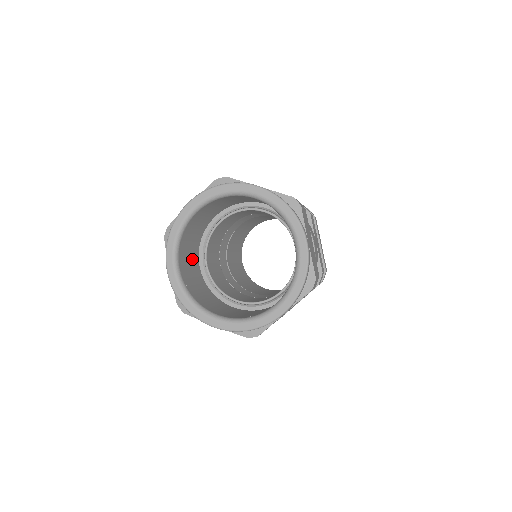
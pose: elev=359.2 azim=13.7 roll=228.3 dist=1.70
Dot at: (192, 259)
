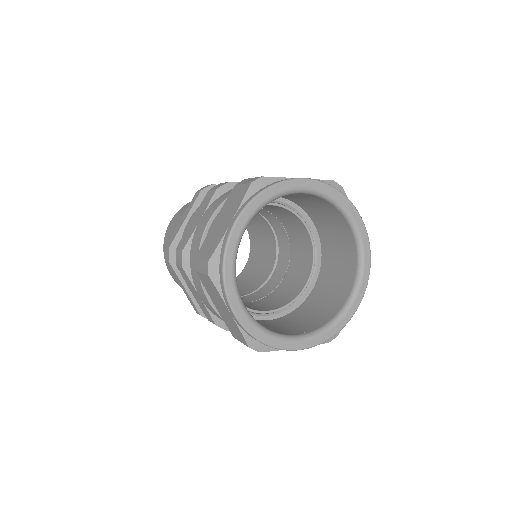
Dot at: occluded
